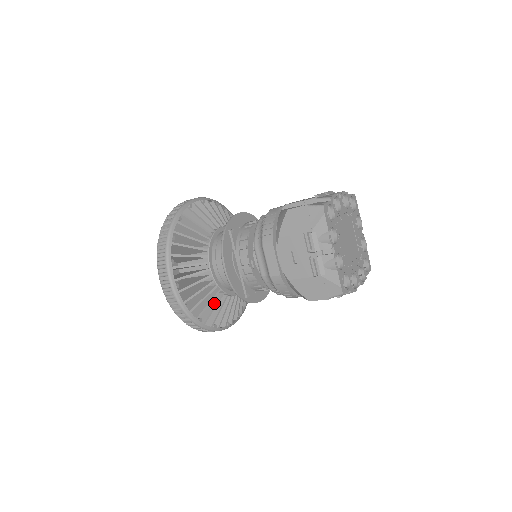
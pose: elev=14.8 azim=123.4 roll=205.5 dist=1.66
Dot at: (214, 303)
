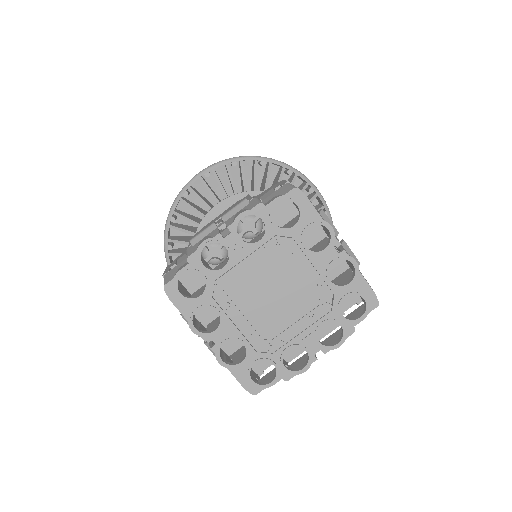
Dot at: occluded
